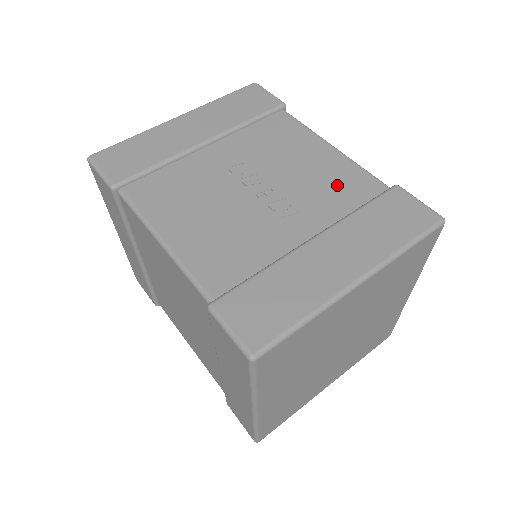
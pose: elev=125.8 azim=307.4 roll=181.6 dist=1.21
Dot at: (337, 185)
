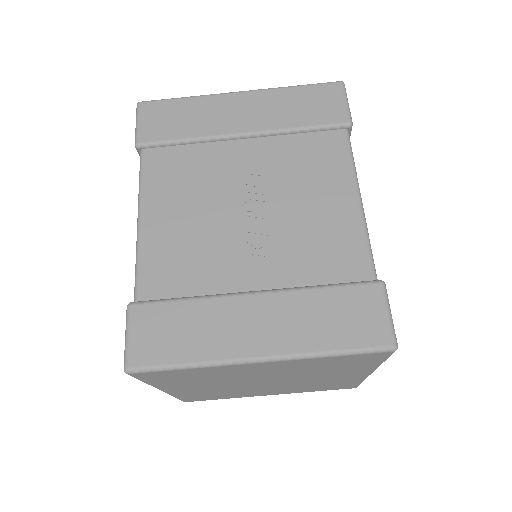
Dot at: (326, 247)
